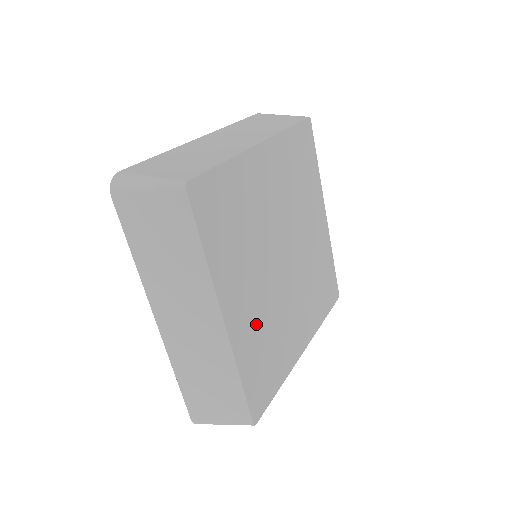
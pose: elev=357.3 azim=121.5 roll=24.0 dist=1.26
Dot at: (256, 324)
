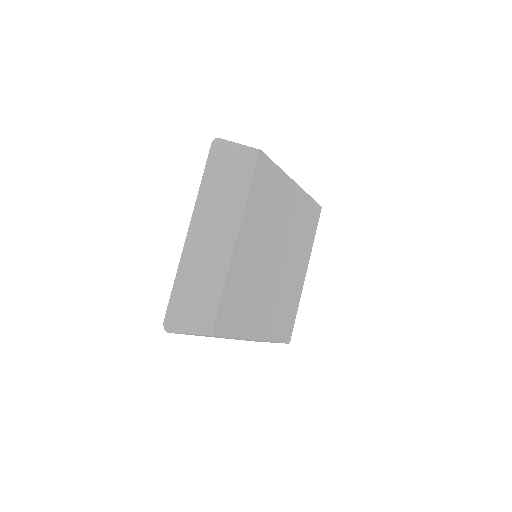
Dot at: (246, 271)
